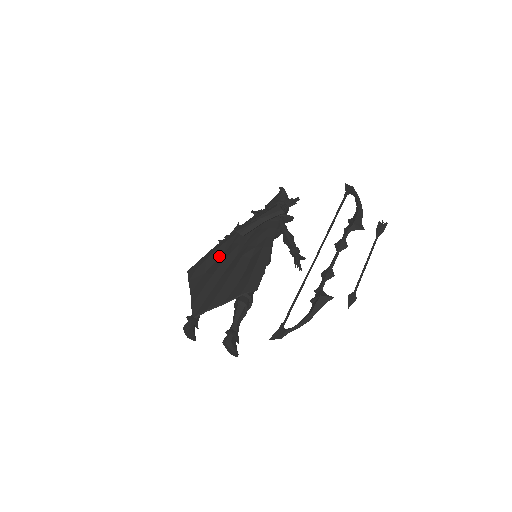
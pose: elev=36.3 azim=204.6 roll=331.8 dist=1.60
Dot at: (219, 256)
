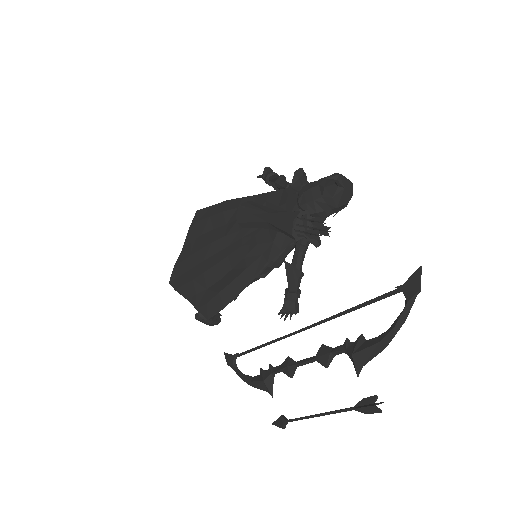
Dot at: (220, 224)
